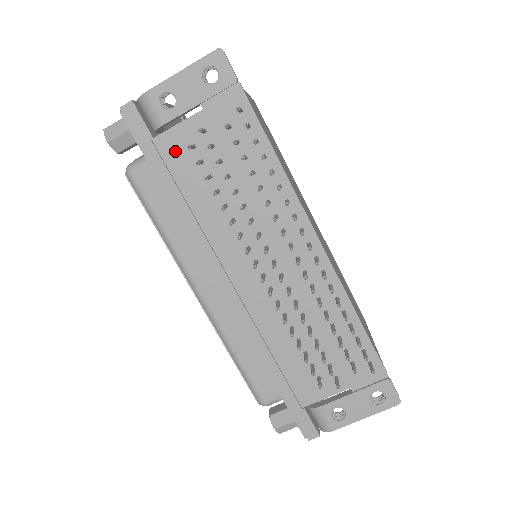
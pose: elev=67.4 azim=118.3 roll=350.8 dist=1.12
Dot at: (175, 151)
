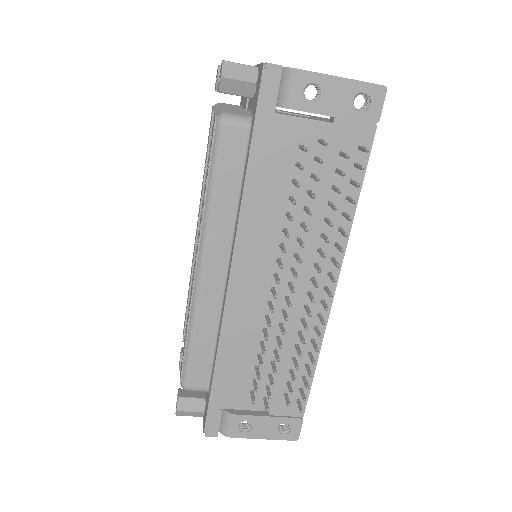
Dot at: (283, 138)
